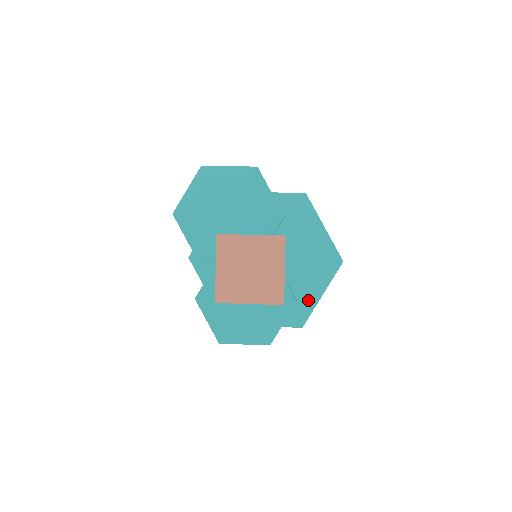
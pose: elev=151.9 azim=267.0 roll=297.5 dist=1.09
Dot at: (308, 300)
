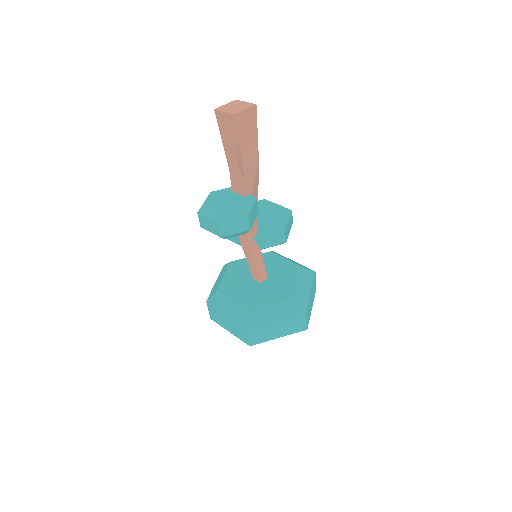
Dot at: (264, 311)
